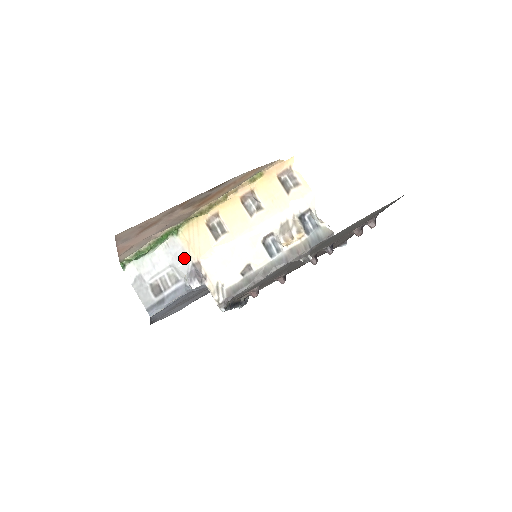
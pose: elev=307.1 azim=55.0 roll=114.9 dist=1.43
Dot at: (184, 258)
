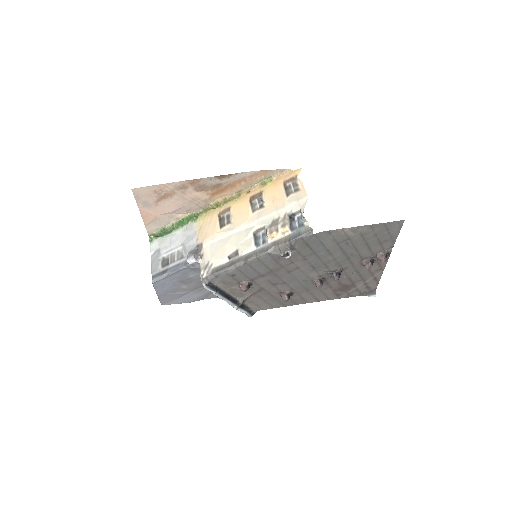
Dot at: (193, 239)
